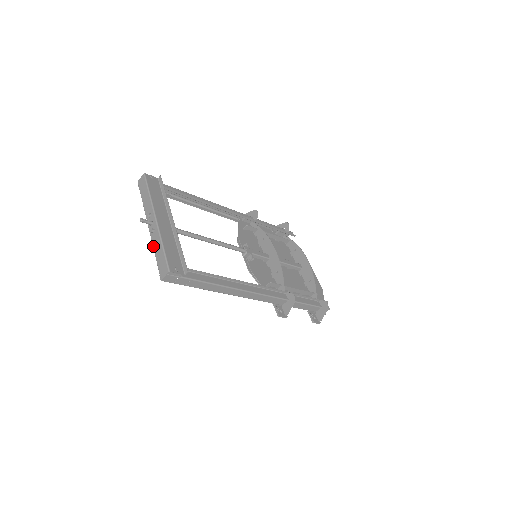
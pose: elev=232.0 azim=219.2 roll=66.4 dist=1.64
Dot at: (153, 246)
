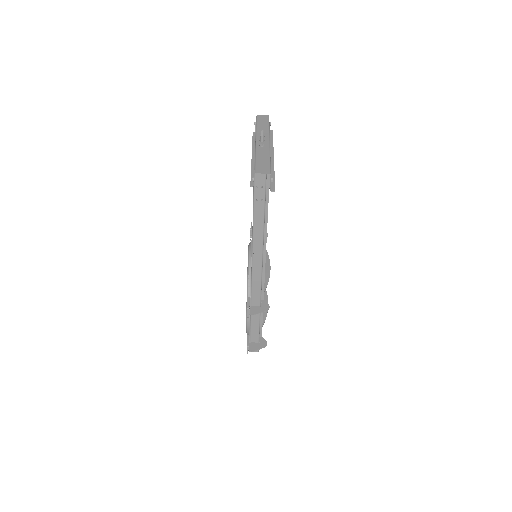
Dot at: (257, 152)
